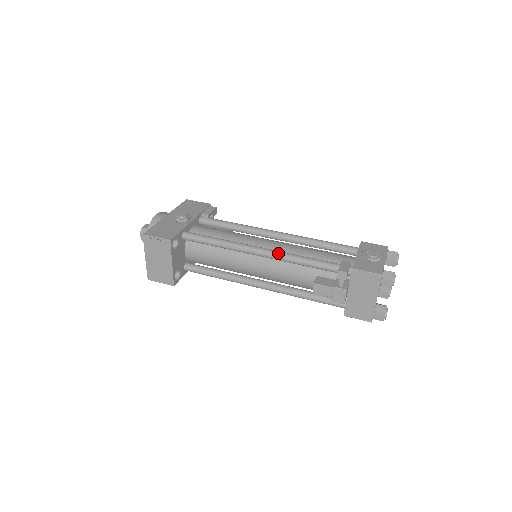
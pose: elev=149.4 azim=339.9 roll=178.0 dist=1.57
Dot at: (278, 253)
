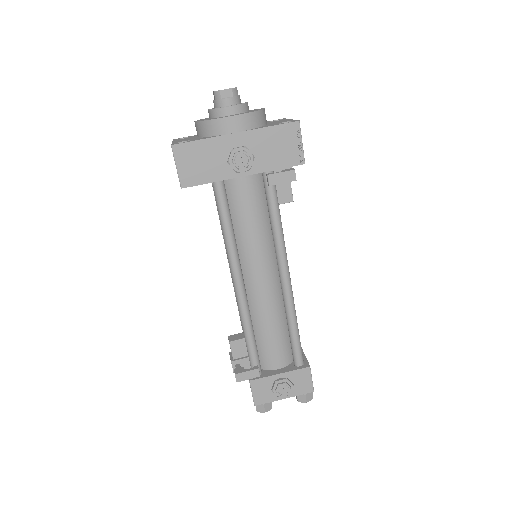
Dot at: (240, 304)
